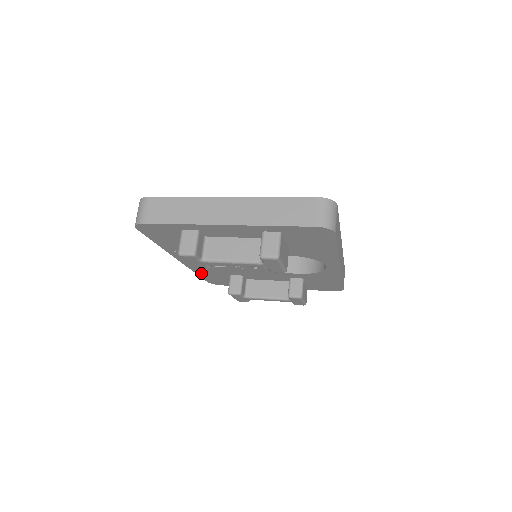
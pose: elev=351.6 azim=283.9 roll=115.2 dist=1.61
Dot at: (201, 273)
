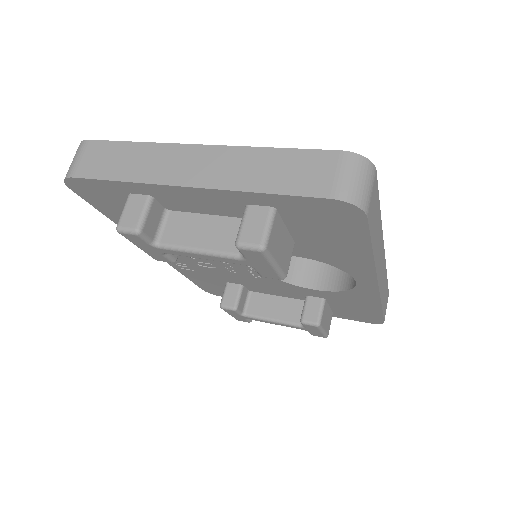
Dot at: (189, 275)
